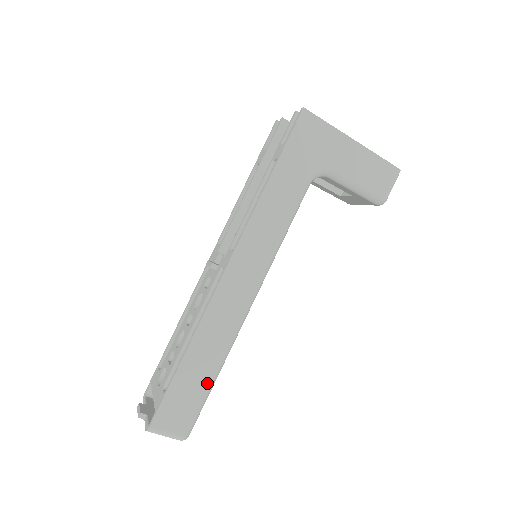
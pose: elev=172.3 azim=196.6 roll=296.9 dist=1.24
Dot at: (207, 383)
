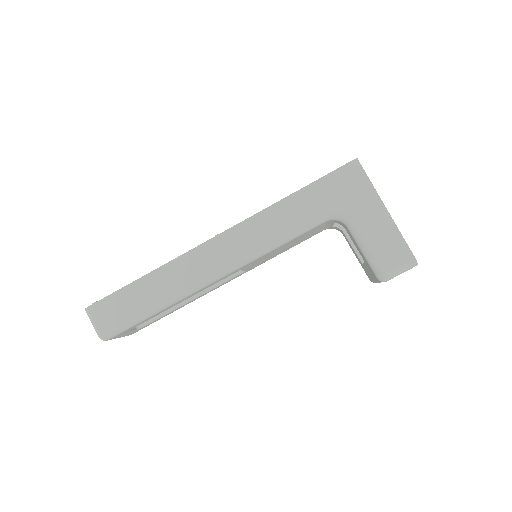
Dot at: (145, 309)
